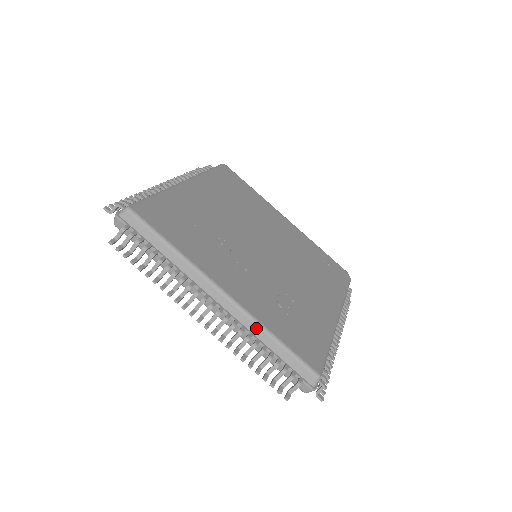
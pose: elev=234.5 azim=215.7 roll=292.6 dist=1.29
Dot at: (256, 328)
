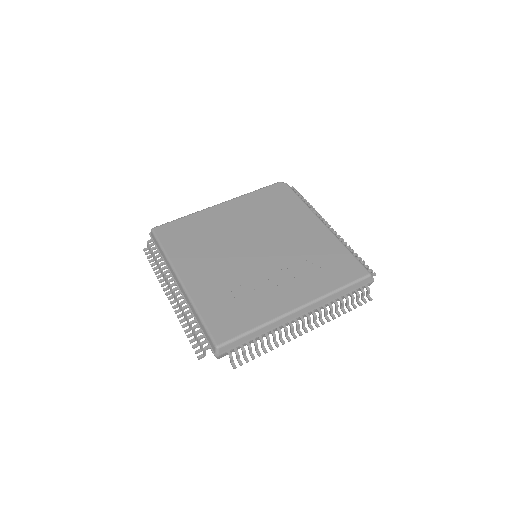
Dot at: (327, 298)
